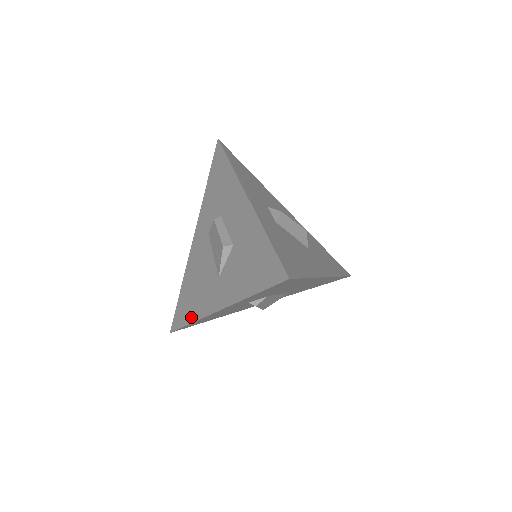
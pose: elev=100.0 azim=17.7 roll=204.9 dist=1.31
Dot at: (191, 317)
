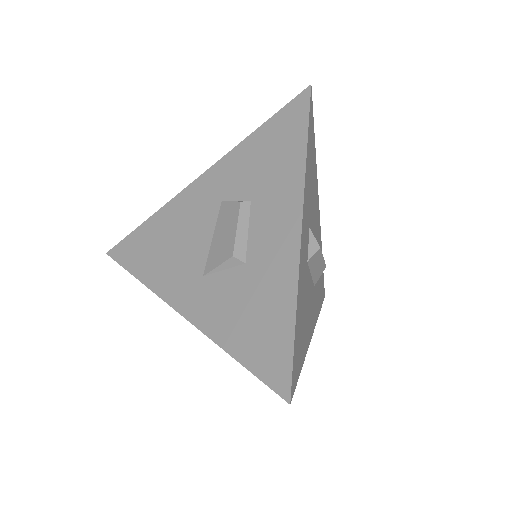
Dot at: (142, 273)
